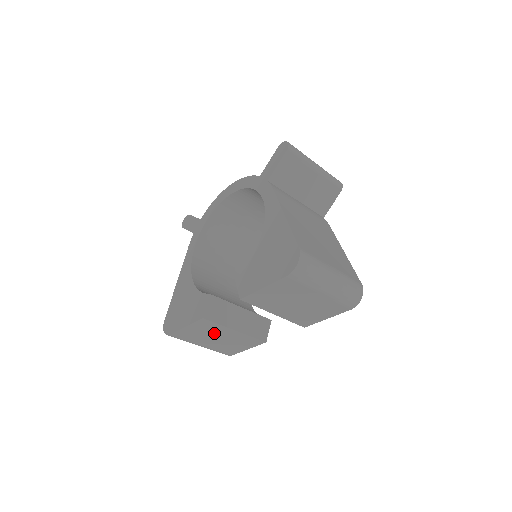
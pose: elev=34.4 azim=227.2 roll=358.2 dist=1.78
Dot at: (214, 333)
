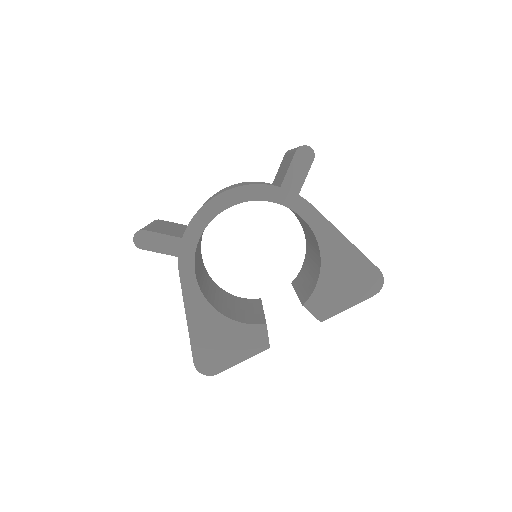
Dot at: occluded
